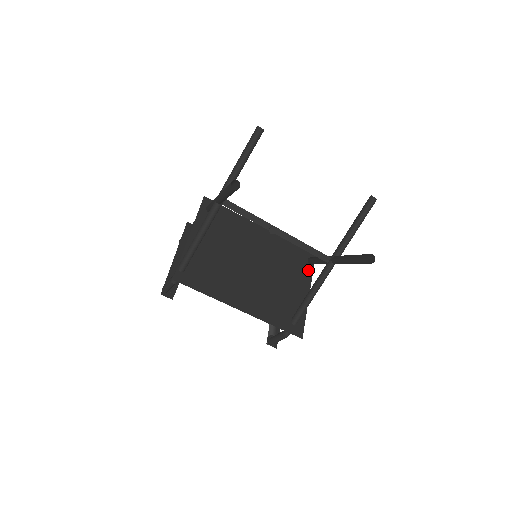
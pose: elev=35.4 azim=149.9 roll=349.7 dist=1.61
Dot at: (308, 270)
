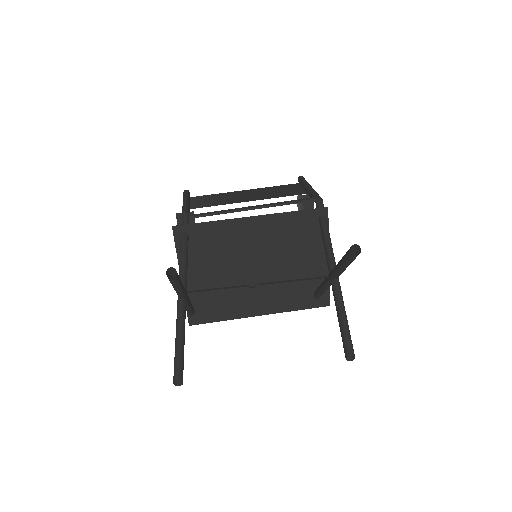
Dot at: occluded
